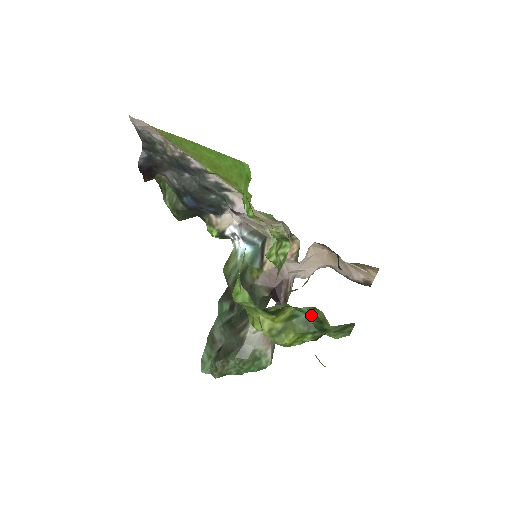
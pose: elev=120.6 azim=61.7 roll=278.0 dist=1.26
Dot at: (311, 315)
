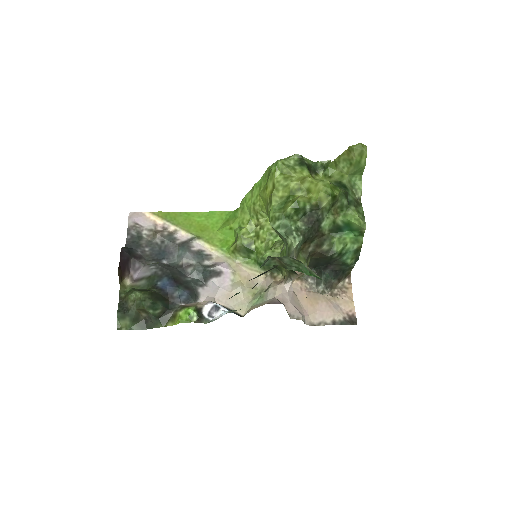
Dot at: occluded
